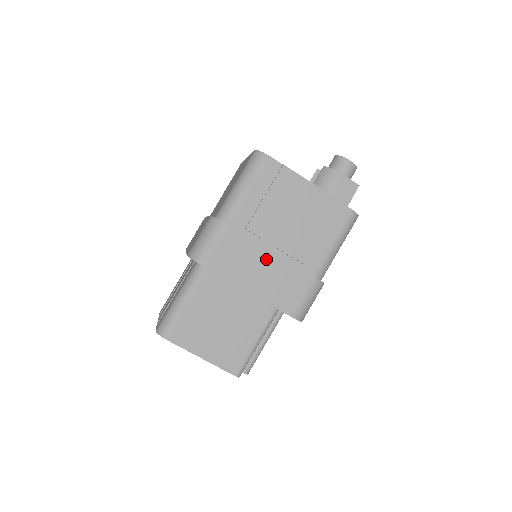
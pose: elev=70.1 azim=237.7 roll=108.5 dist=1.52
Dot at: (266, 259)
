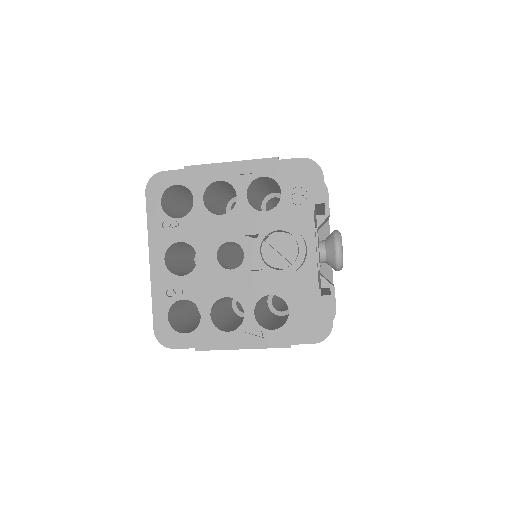
Dot at: occluded
